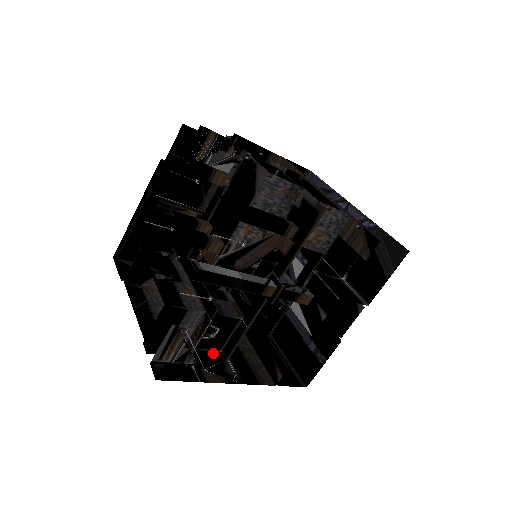
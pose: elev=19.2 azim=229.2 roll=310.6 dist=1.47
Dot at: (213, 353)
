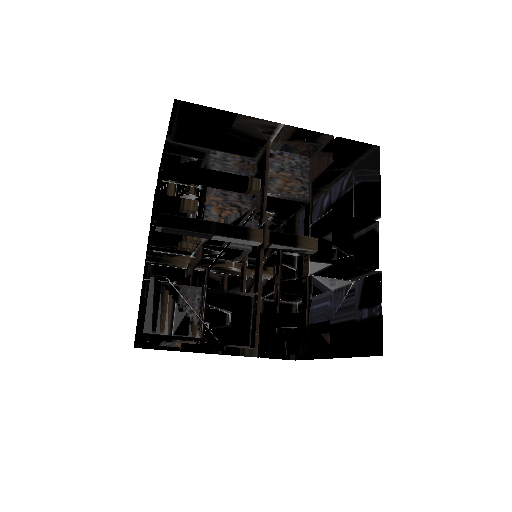
Dot at: (238, 347)
